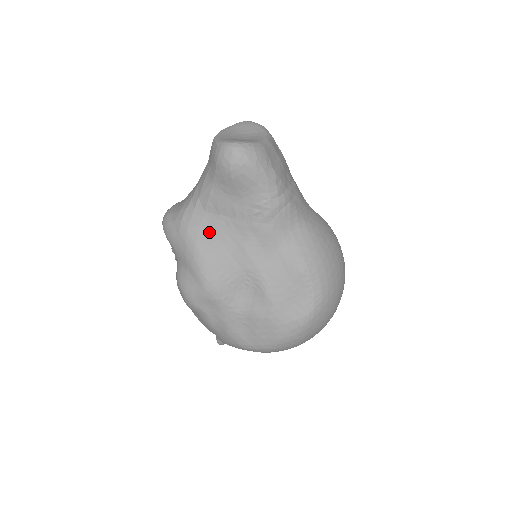
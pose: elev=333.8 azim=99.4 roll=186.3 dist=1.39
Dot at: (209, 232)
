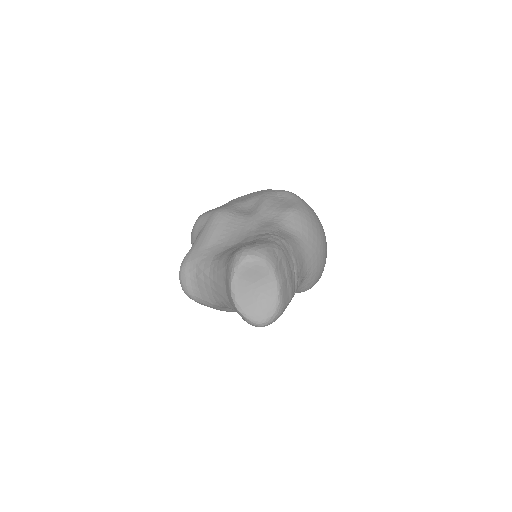
Dot at: occluded
